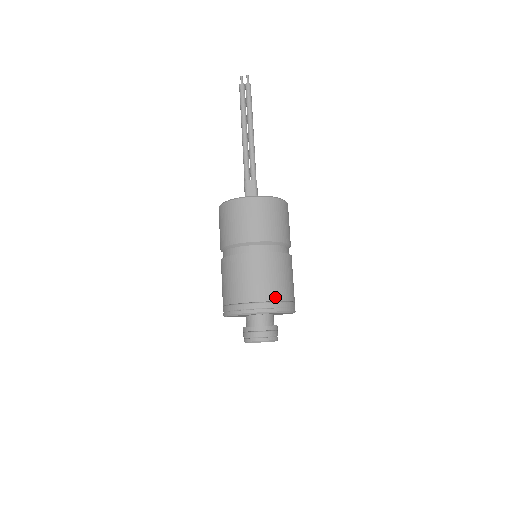
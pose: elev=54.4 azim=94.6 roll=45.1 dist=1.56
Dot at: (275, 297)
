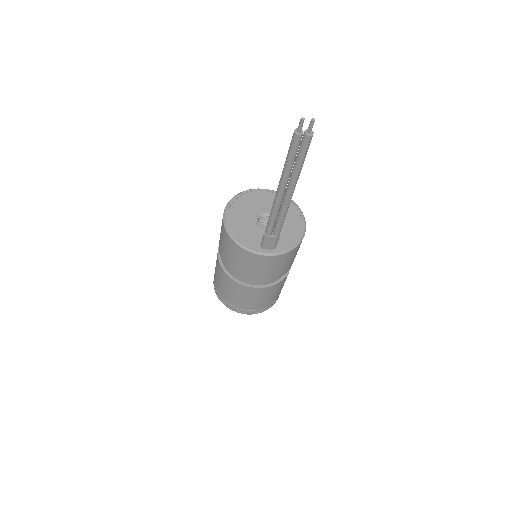
Dot at: (268, 305)
